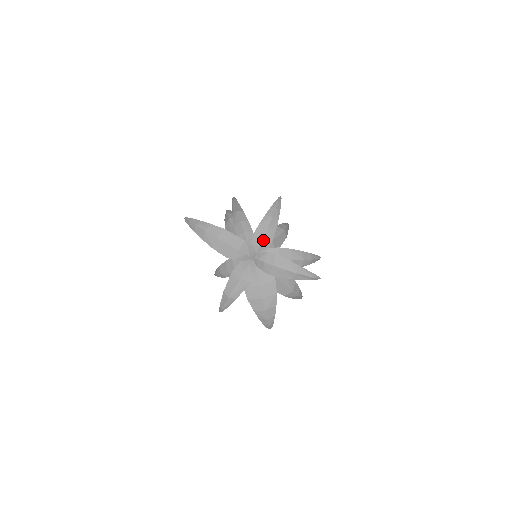
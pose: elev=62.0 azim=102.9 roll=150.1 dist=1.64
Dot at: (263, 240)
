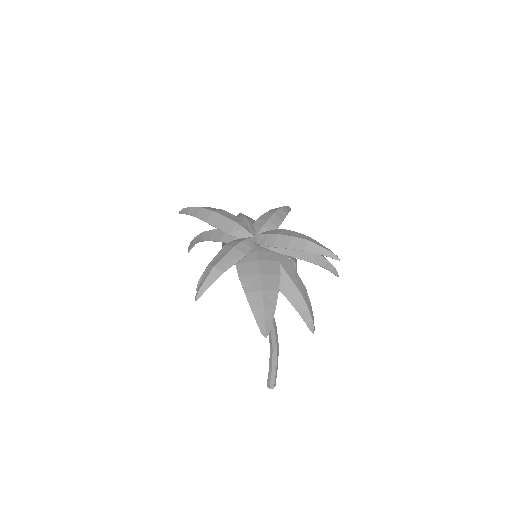
Dot at: (268, 222)
